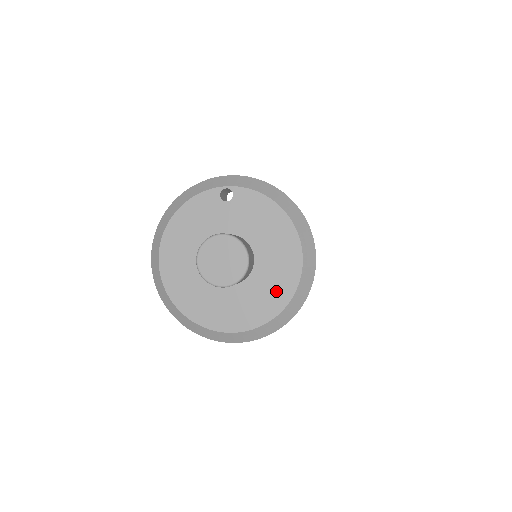
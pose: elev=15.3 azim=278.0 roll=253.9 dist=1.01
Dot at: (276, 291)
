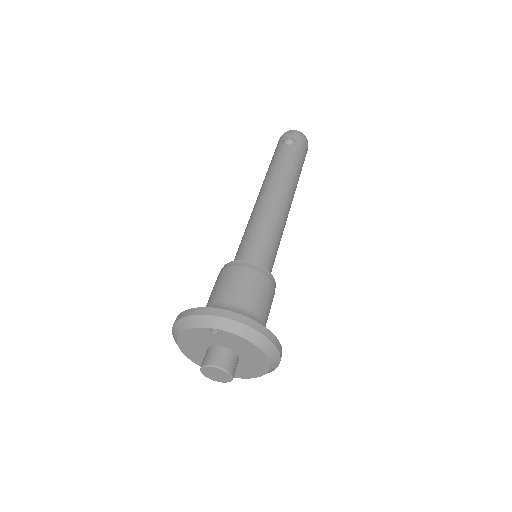
Dot at: (255, 370)
